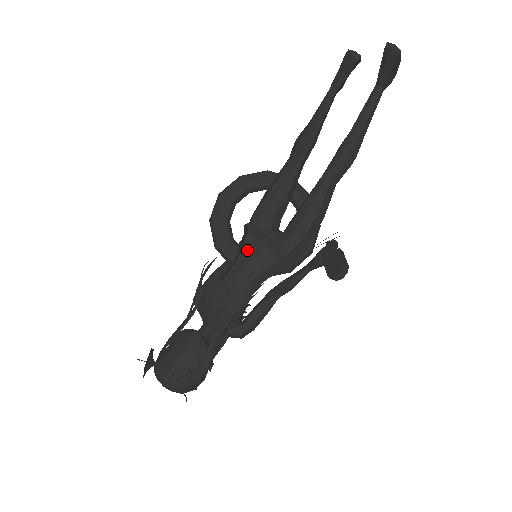
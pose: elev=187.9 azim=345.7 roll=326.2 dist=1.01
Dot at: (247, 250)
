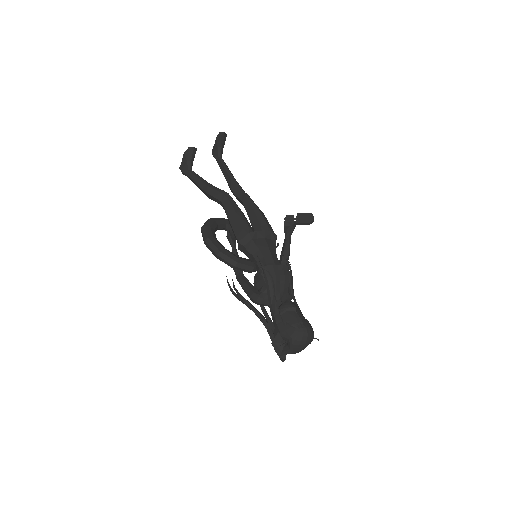
Dot at: (261, 246)
